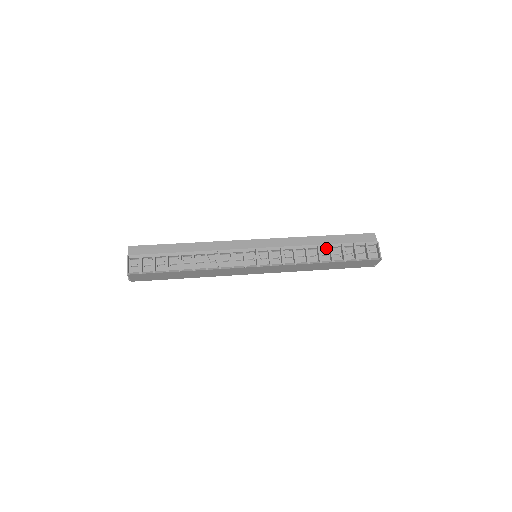
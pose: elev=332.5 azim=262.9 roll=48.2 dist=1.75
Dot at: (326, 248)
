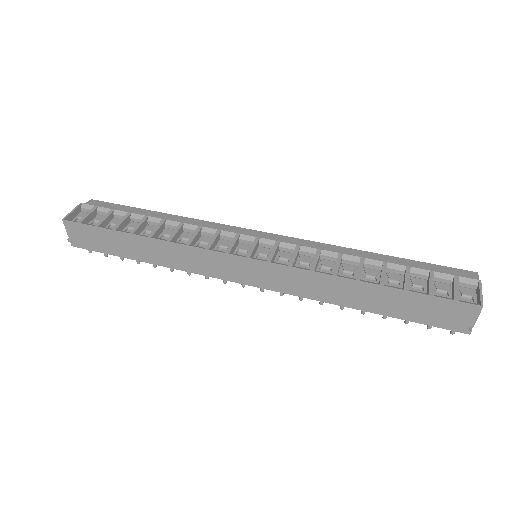
Dot at: (376, 269)
